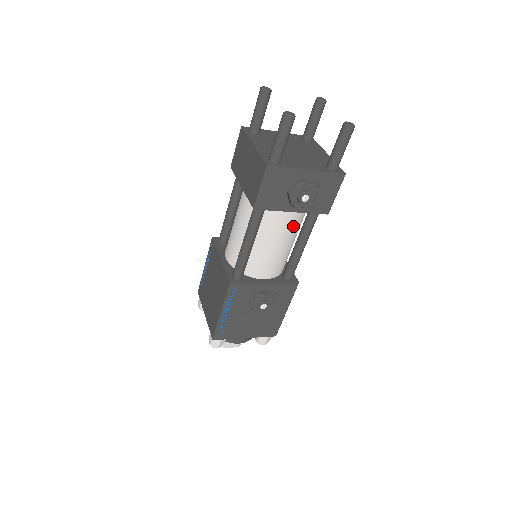
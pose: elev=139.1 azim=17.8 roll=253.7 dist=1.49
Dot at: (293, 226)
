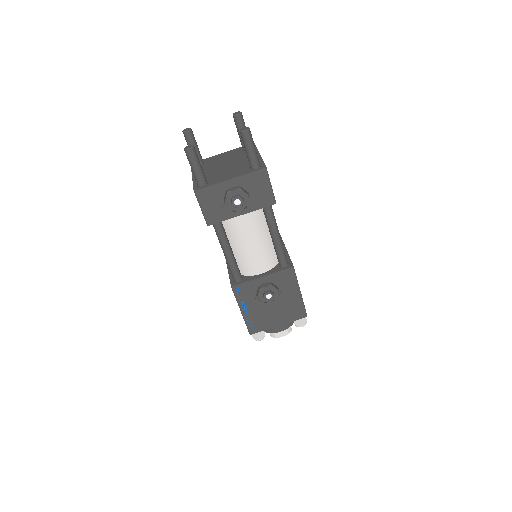
Dot at: (256, 224)
